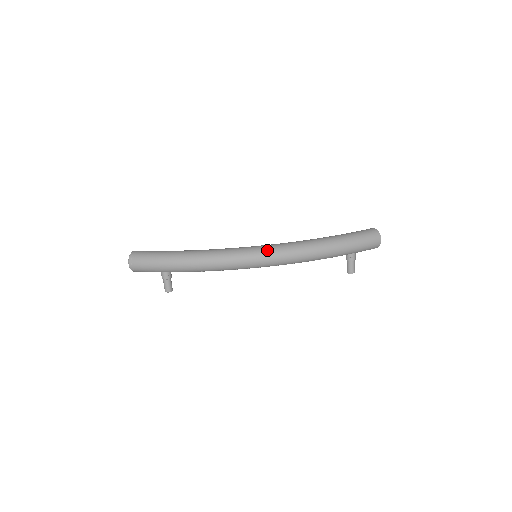
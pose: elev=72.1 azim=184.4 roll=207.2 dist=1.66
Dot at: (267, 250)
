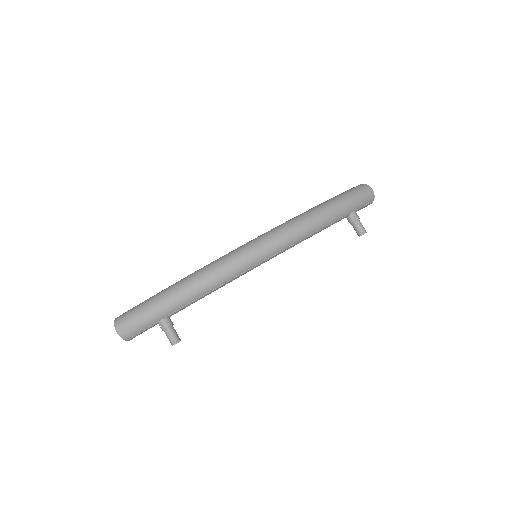
Dot at: (264, 236)
